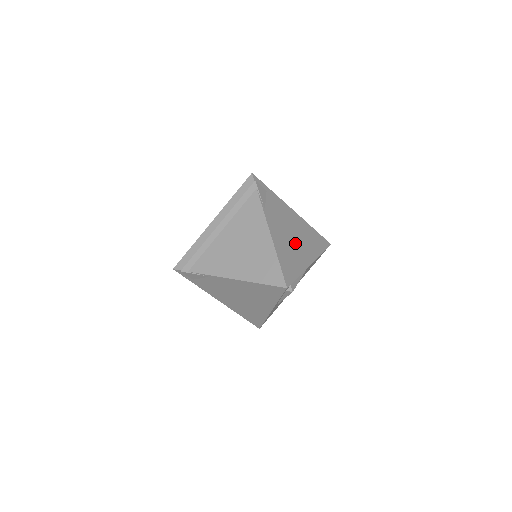
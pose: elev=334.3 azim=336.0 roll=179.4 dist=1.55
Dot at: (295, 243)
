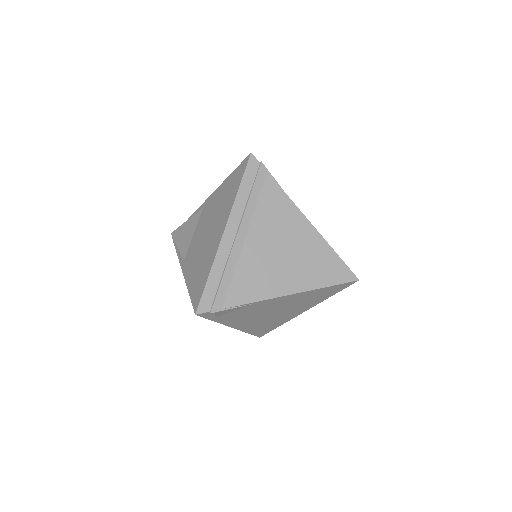
Dot at: occluded
